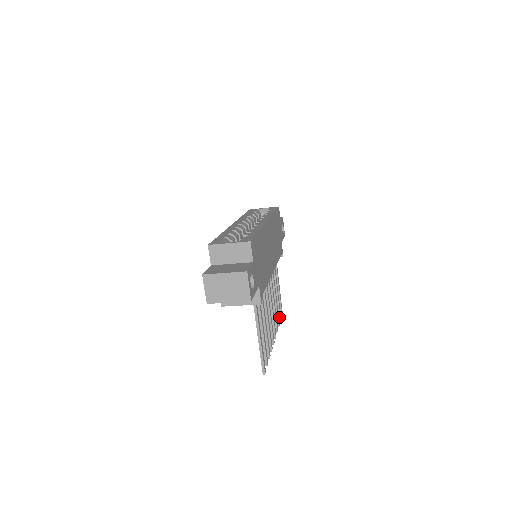
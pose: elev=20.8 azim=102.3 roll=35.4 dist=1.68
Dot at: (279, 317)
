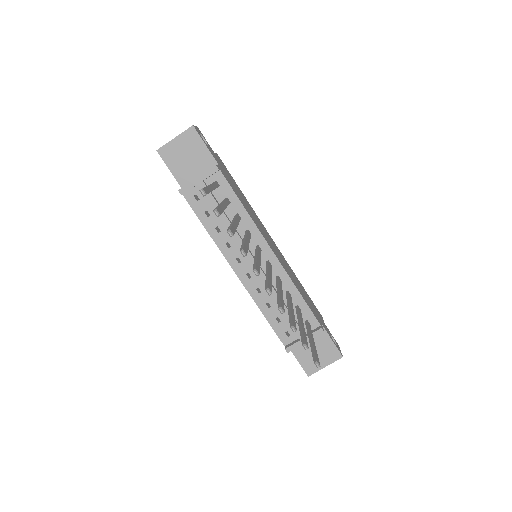
Dot at: (302, 341)
